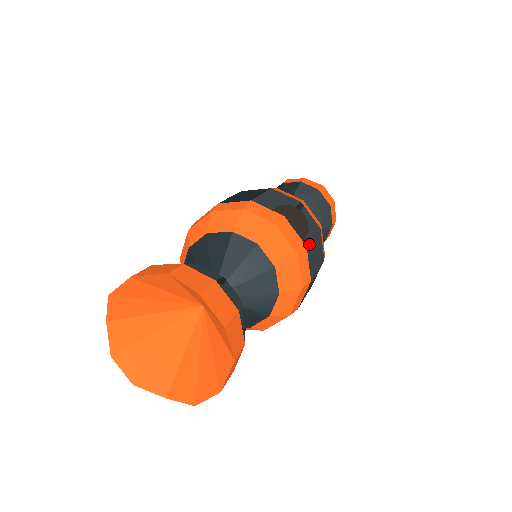
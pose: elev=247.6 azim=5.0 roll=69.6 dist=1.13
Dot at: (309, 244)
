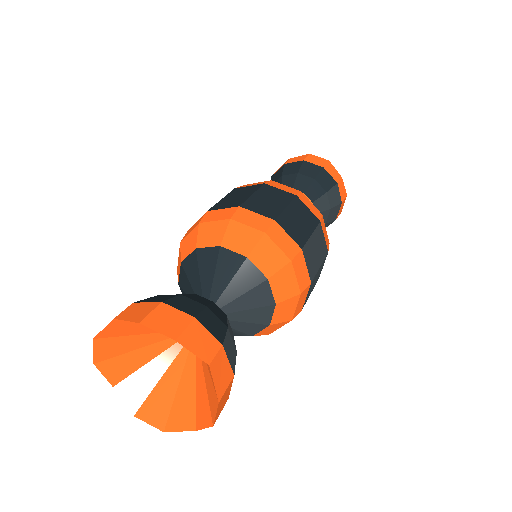
Dot at: occluded
